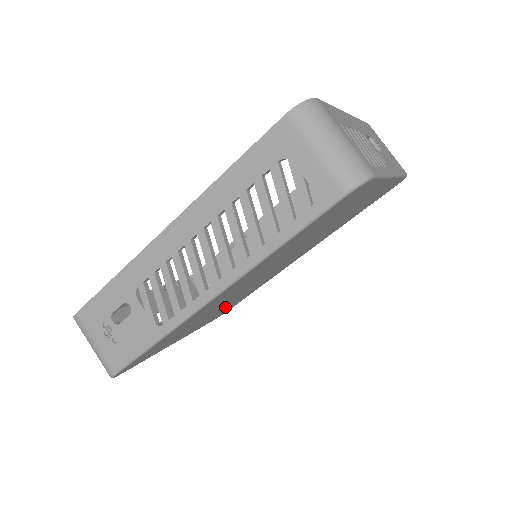
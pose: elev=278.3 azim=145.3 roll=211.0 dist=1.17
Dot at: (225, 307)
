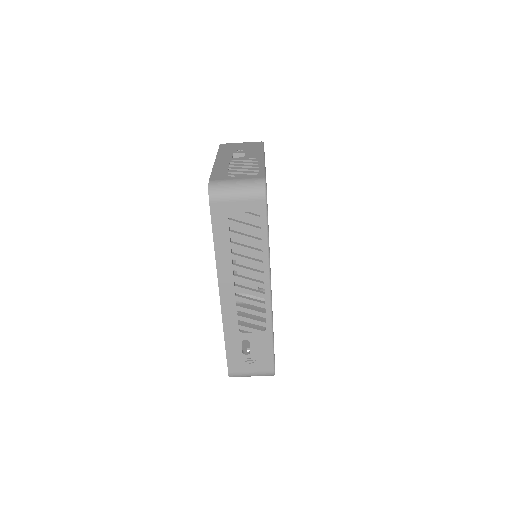
Dot at: occluded
